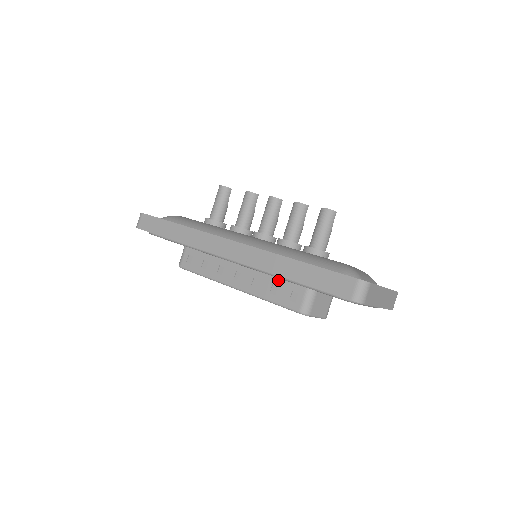
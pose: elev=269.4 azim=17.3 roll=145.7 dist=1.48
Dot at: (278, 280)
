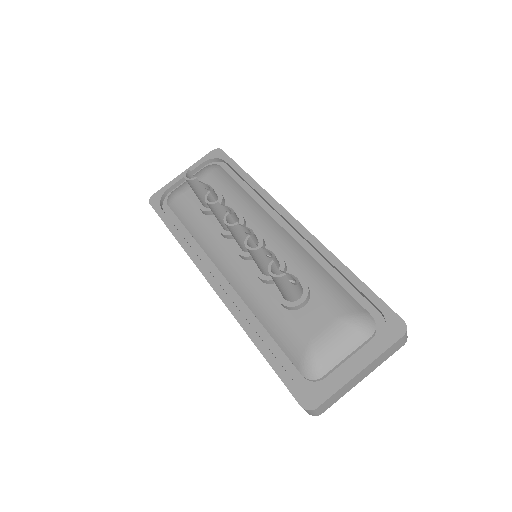
Dot at: occluded
